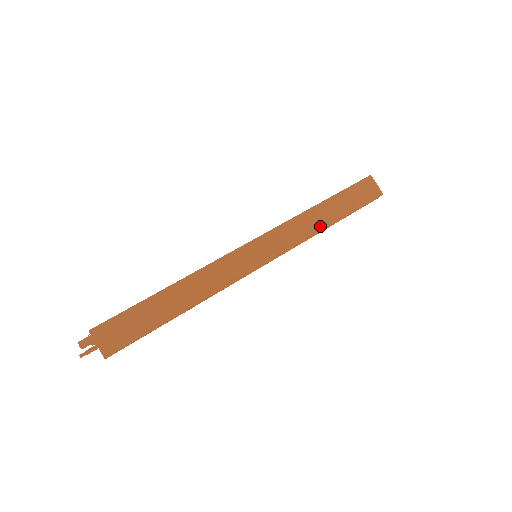
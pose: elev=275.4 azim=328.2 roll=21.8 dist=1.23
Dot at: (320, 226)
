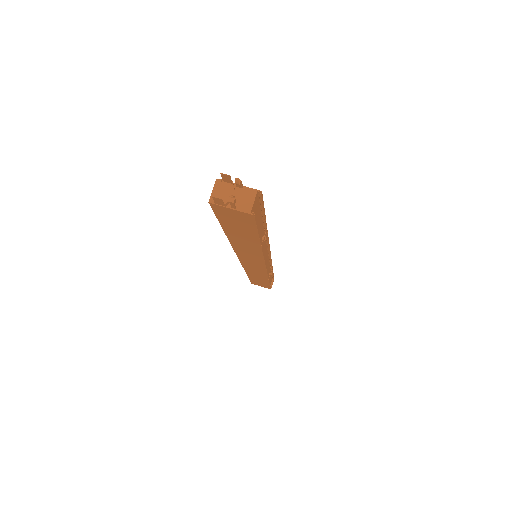
Dot at: occluded
